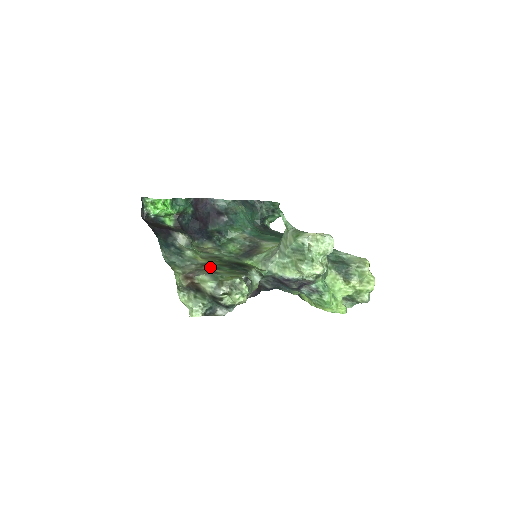
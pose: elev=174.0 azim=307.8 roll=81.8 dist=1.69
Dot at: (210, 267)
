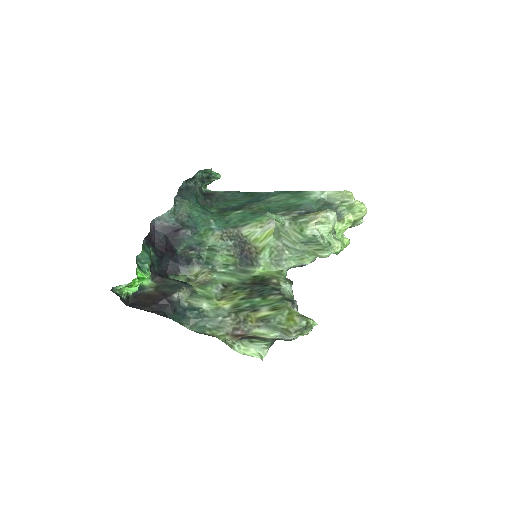
Dot at: (247, 312)
